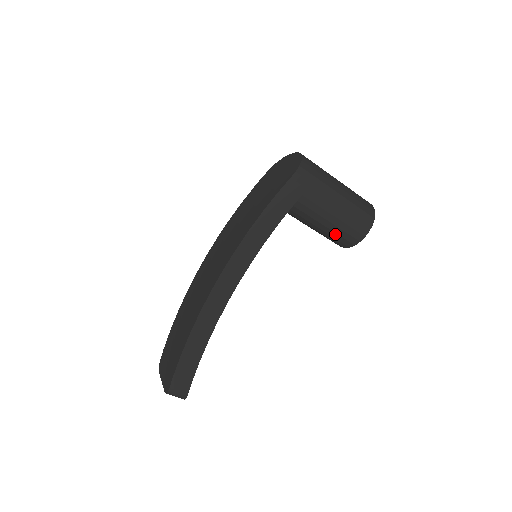
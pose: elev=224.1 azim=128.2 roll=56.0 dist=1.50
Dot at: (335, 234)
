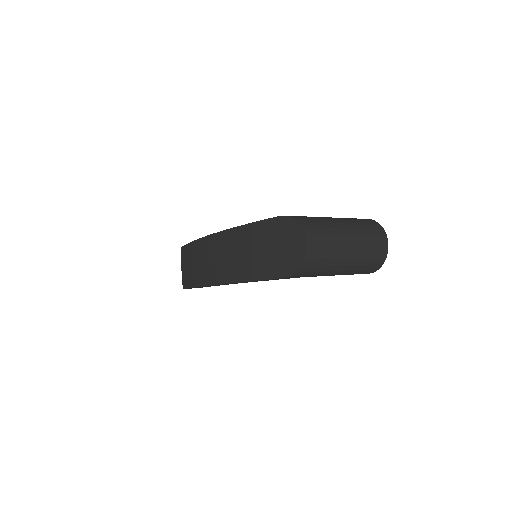
Dot at: occluded
